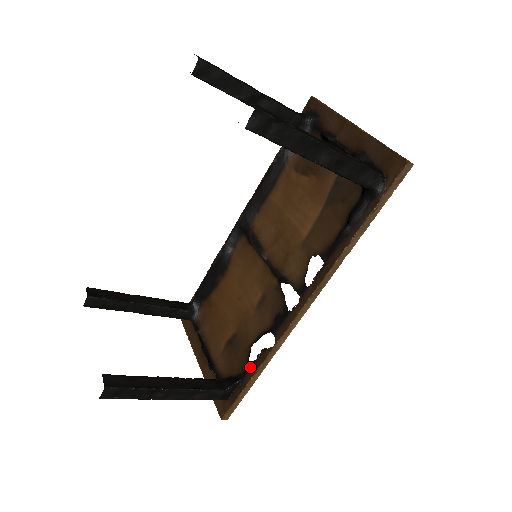
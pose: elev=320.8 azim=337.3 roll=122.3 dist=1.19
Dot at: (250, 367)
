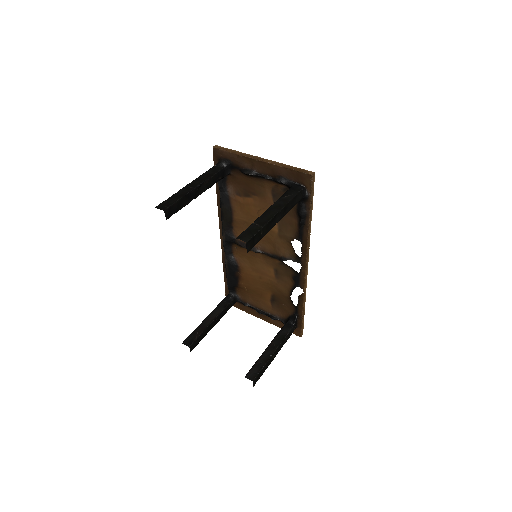
Dot at: (297, 307)
